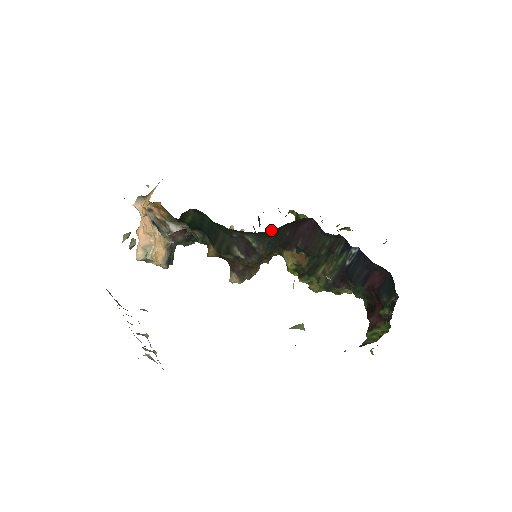
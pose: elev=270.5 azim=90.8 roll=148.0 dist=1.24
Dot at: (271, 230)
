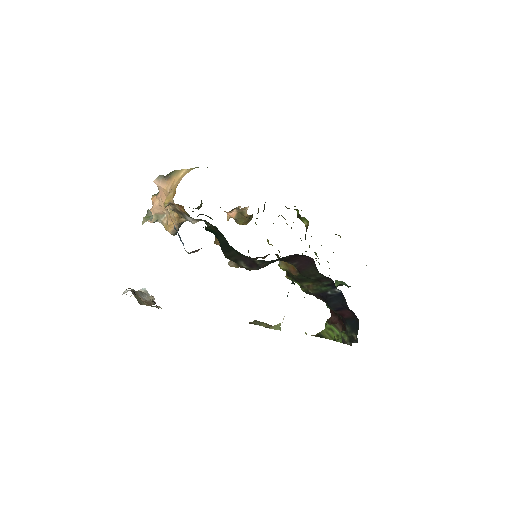
Dot at: occluded
